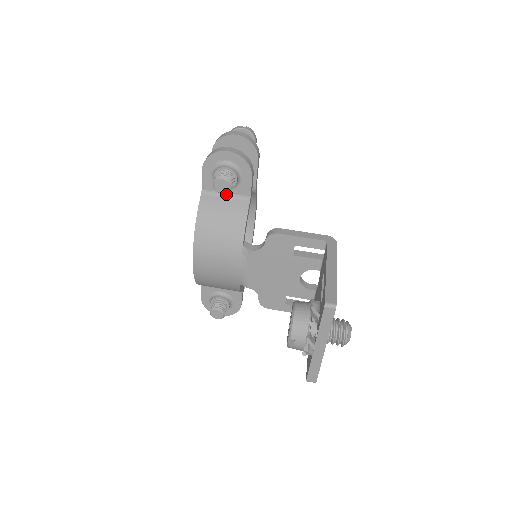
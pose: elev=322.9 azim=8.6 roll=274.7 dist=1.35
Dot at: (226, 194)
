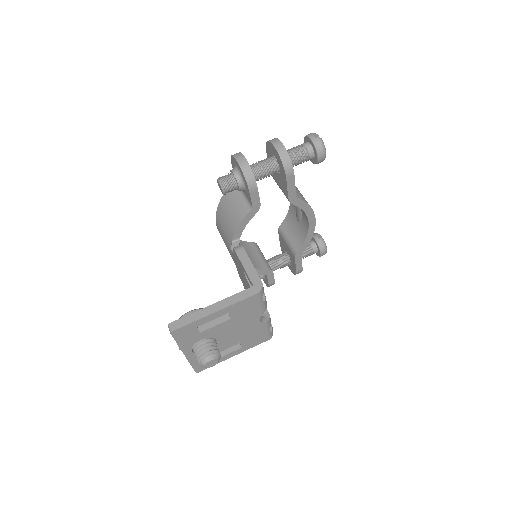
Dot at: (243, 193)
